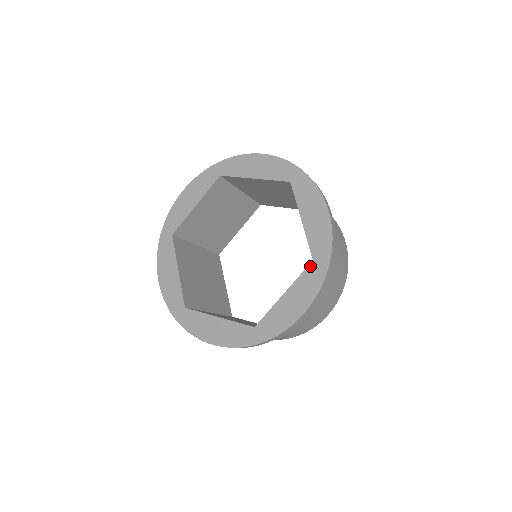
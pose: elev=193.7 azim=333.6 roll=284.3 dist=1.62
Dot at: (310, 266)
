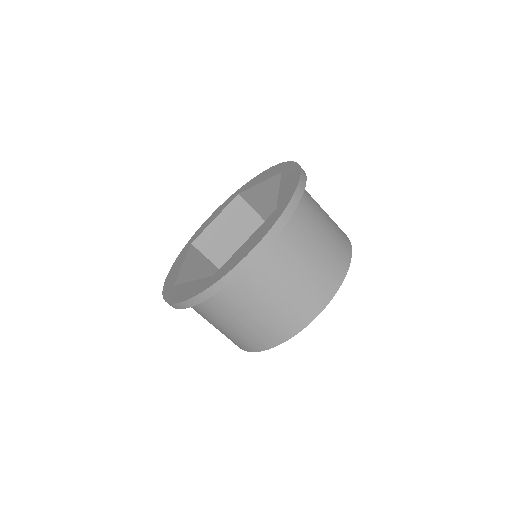
Dot at: (273, 213)
